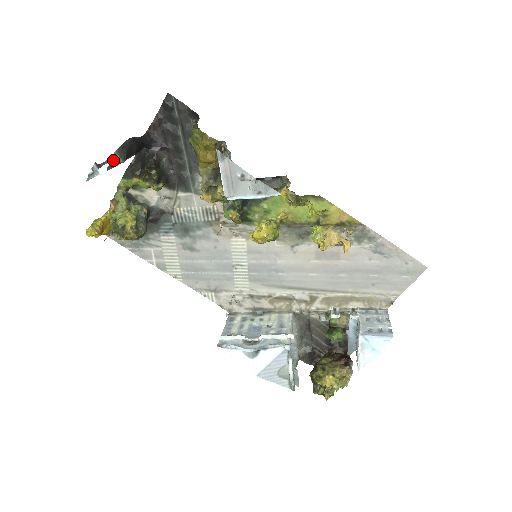
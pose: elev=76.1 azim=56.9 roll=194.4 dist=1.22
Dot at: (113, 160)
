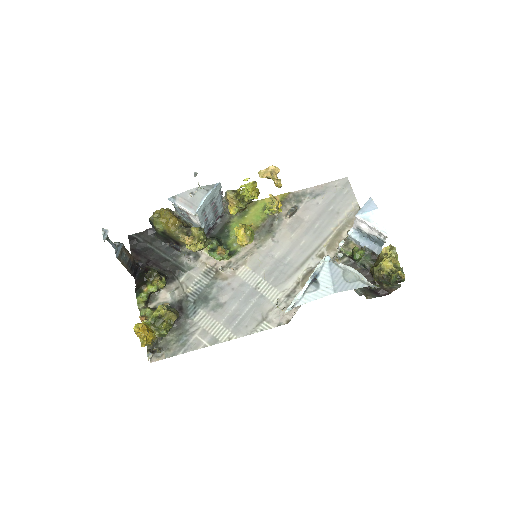
Dot at: (116, 248)
